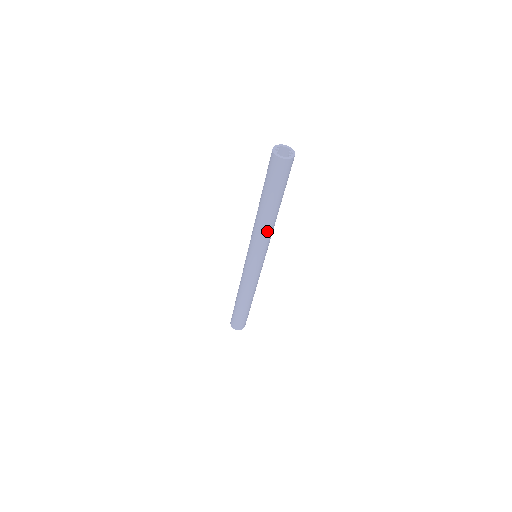
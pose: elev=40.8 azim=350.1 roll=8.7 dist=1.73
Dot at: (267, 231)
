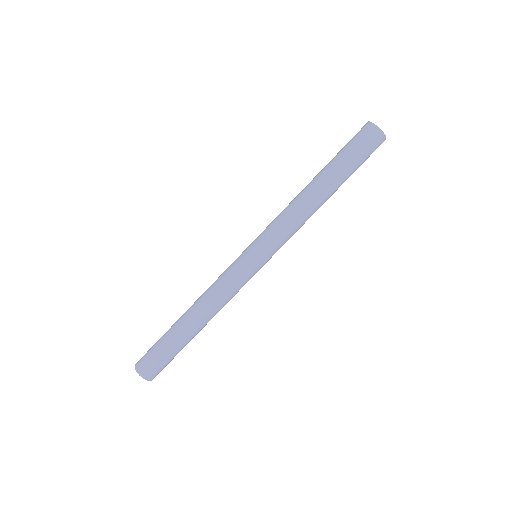
Dot at: (306, 220)
